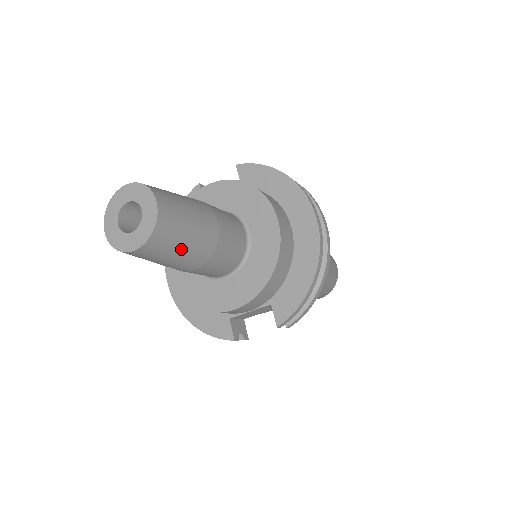
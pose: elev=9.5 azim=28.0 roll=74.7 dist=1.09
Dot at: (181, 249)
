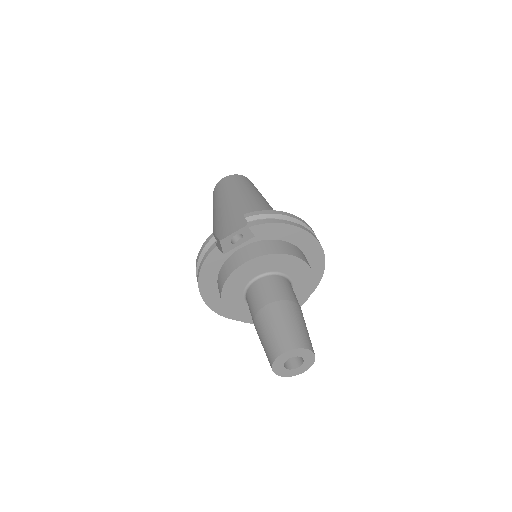
Dot at: occluded
